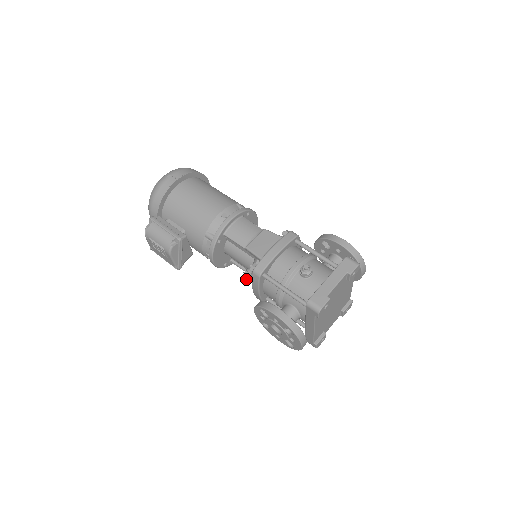
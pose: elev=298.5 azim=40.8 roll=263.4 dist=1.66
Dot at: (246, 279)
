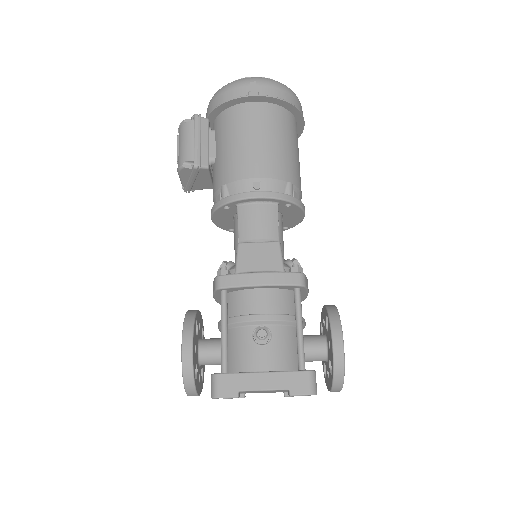
Dot at: occluded
